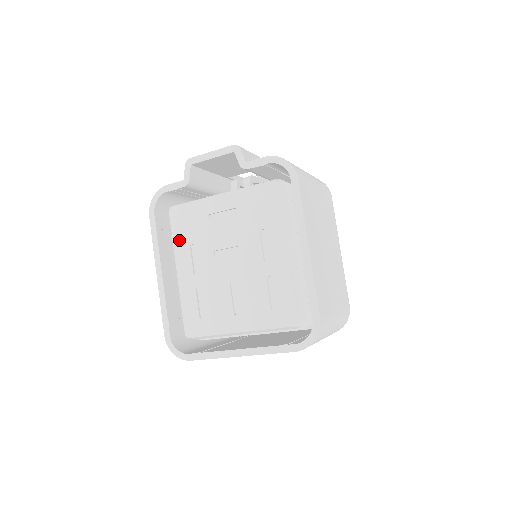
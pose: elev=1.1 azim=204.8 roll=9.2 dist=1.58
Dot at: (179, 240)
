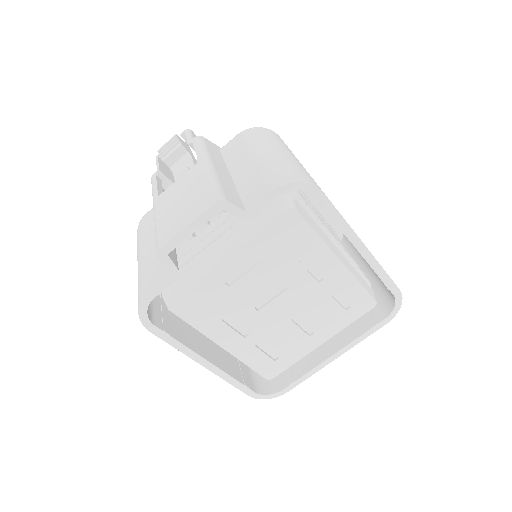
Dot at: (204, 324)
